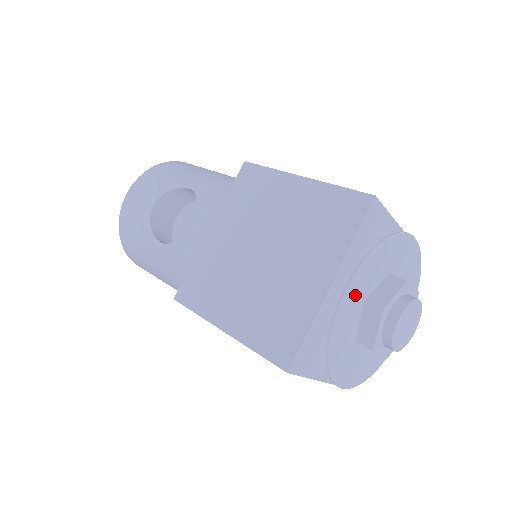
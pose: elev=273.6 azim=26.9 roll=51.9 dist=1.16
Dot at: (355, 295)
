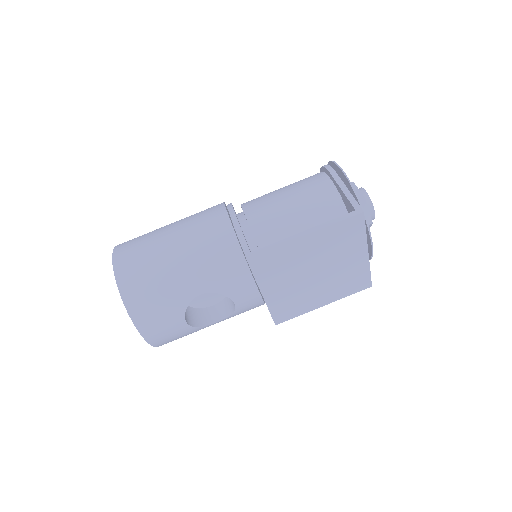
Dot at: occluded
